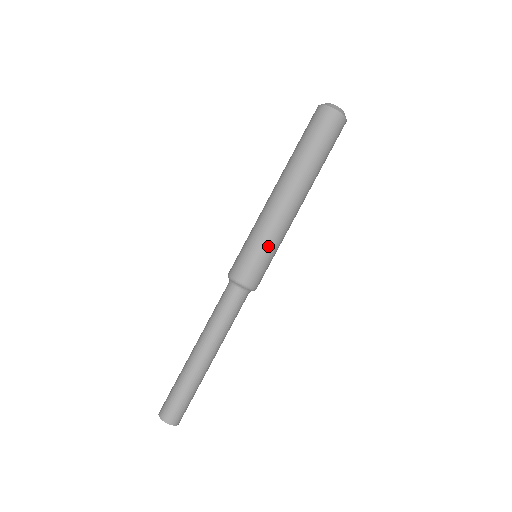
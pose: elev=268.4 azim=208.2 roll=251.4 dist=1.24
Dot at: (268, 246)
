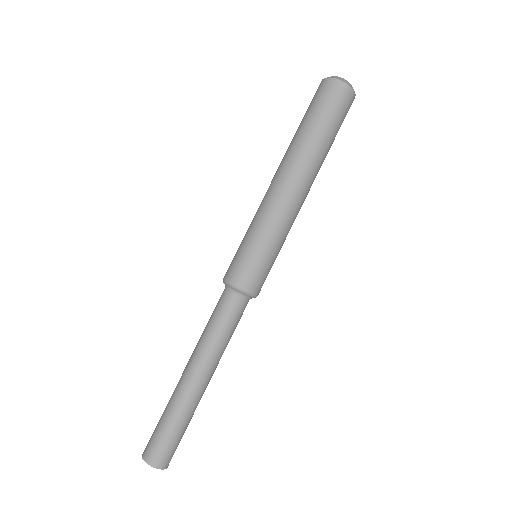
Dot at: (261, 238)
